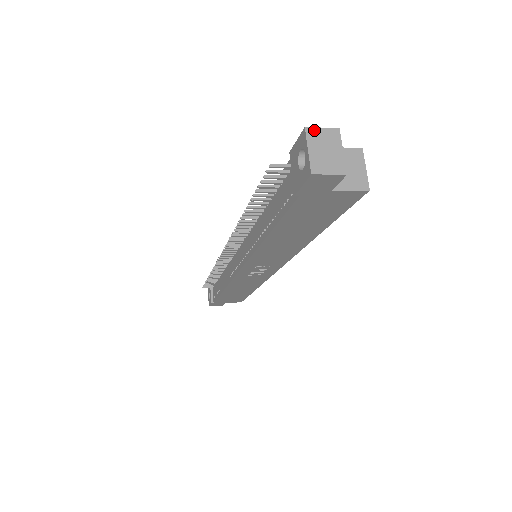
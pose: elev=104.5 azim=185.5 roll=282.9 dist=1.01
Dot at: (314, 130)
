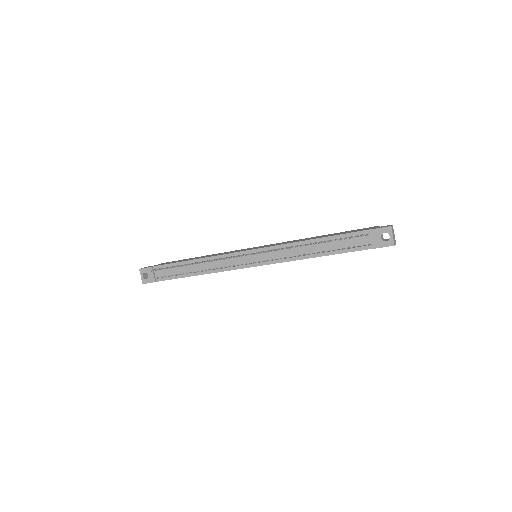
Dot at: (392, 227)
